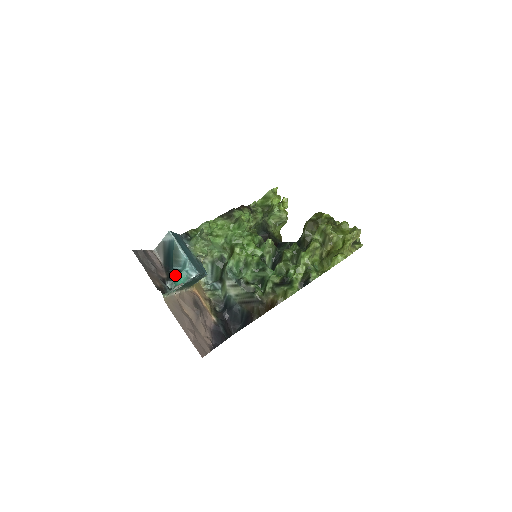
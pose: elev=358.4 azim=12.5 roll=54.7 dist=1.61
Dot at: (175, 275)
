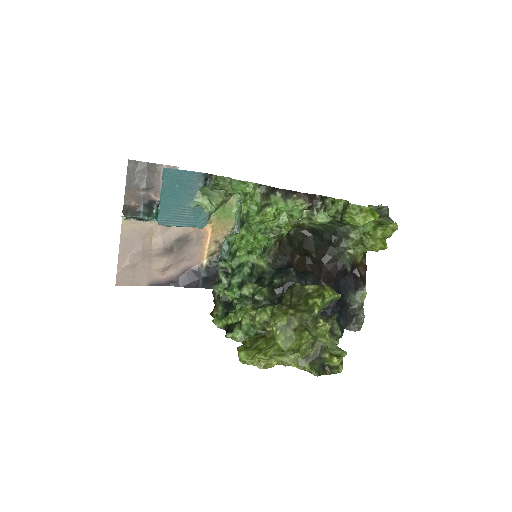
Dot at: occluded
